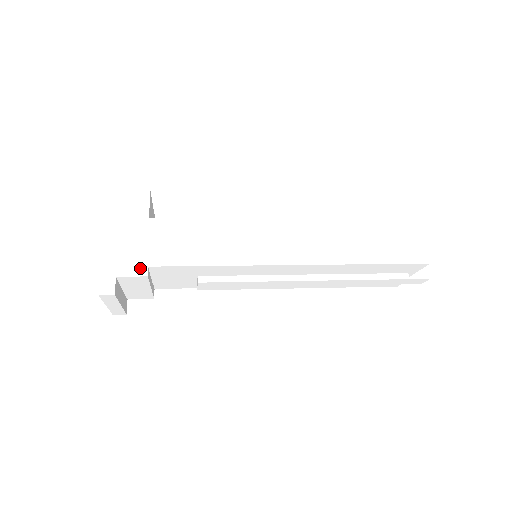
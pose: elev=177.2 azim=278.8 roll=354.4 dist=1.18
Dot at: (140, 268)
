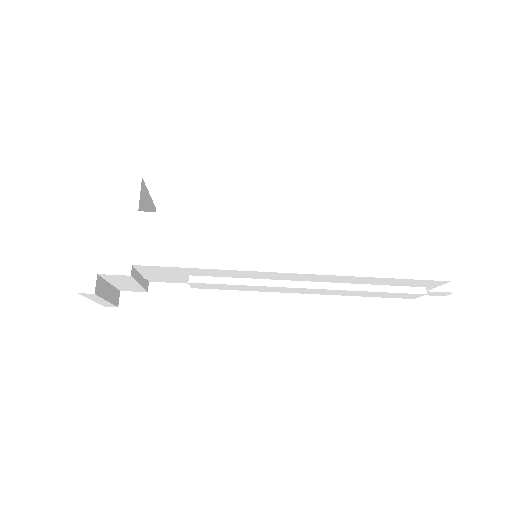
Dot at: (123, 266)
